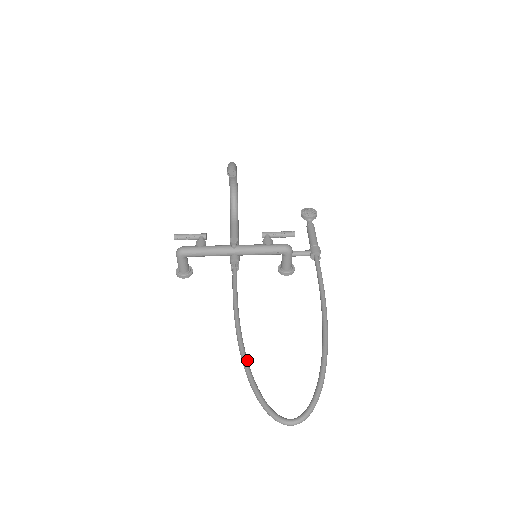
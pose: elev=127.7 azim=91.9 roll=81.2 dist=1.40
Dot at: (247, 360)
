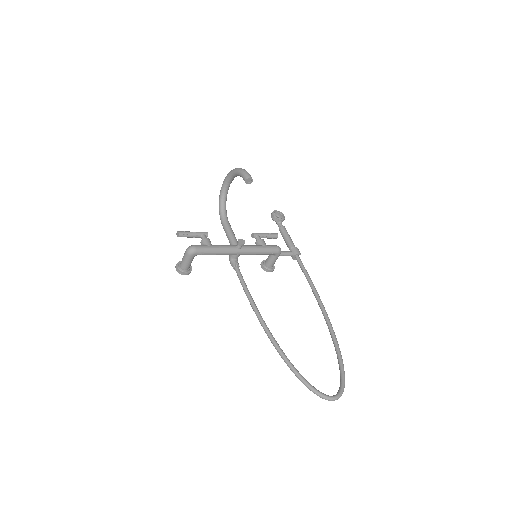
Dot at: occluded
